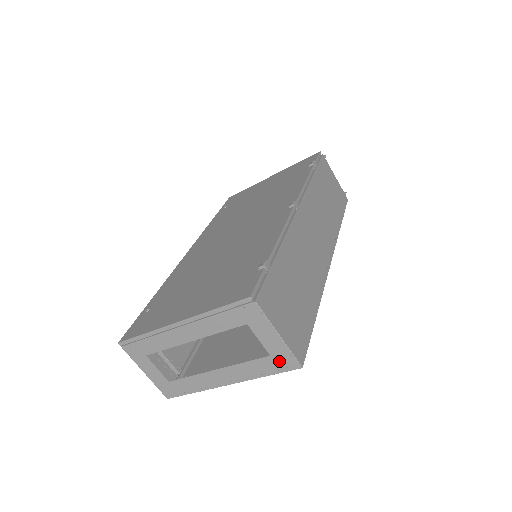
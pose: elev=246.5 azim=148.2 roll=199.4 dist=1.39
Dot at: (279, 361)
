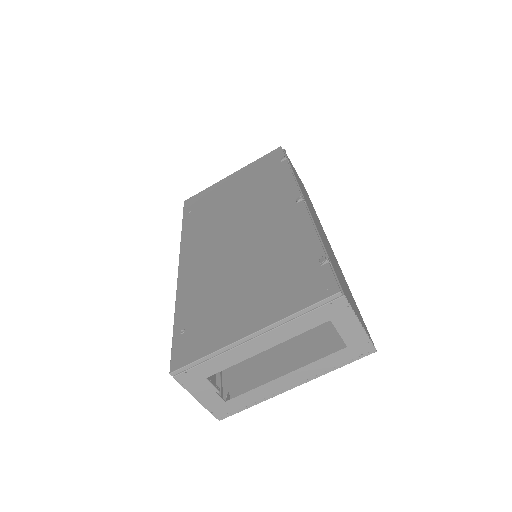
Dot at: (355, 350)
